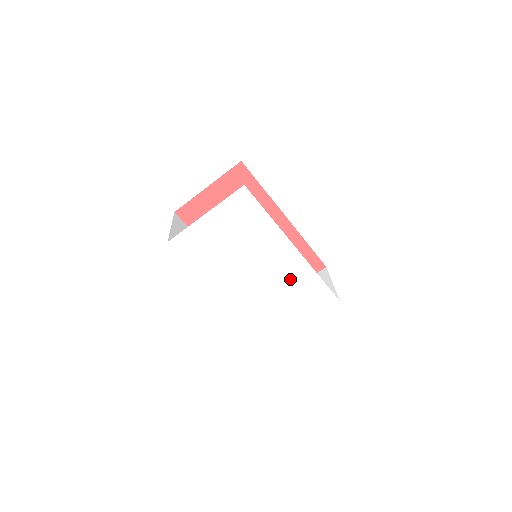
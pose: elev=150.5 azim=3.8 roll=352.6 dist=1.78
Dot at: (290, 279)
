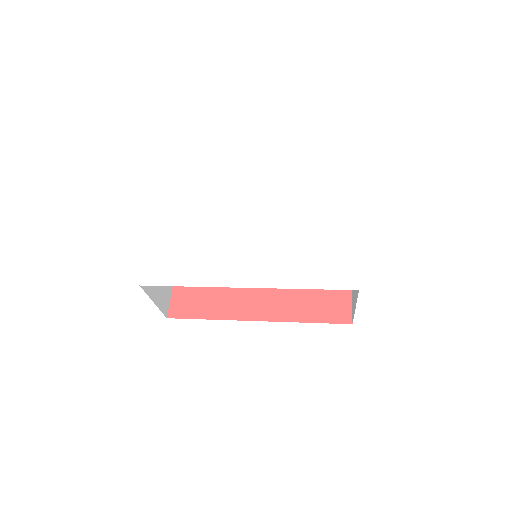
Dot at: (285, 213)
